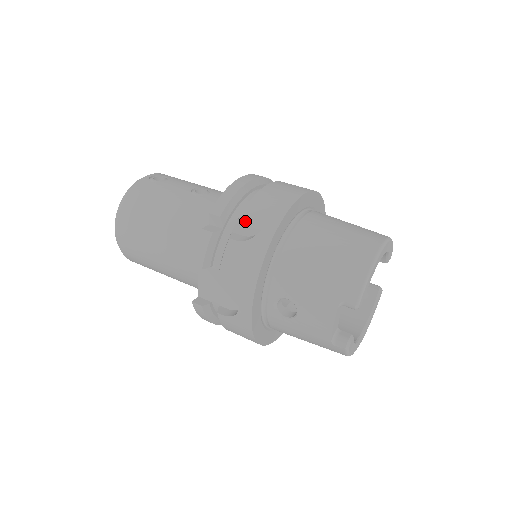
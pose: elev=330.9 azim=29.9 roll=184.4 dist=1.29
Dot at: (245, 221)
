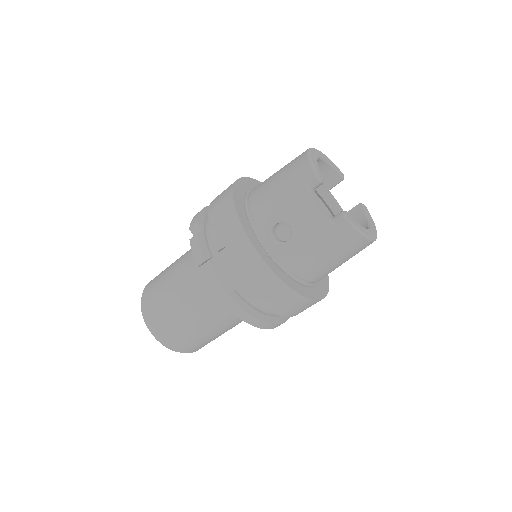
Dot at: (212, 208)
